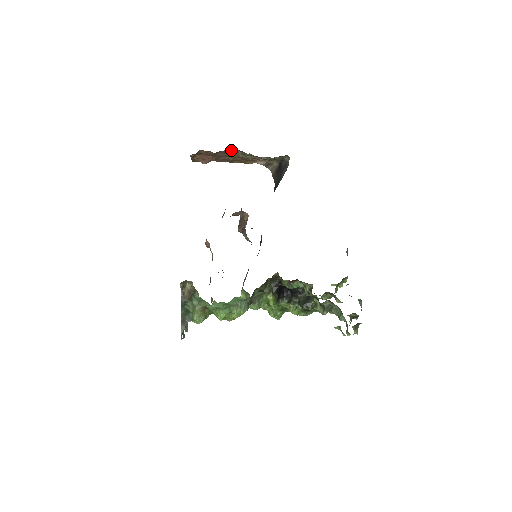
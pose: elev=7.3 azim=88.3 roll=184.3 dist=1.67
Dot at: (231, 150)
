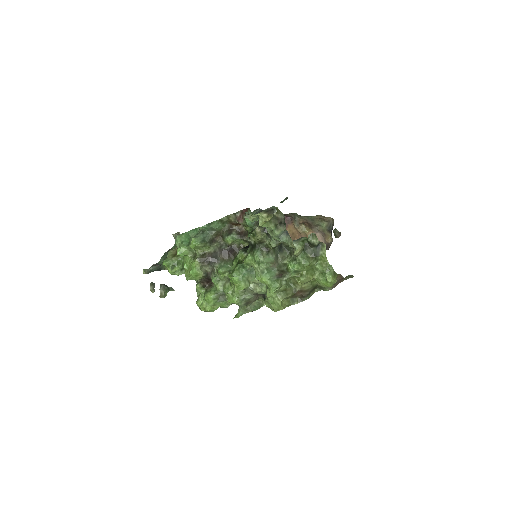
Dot at: (289, 222)
